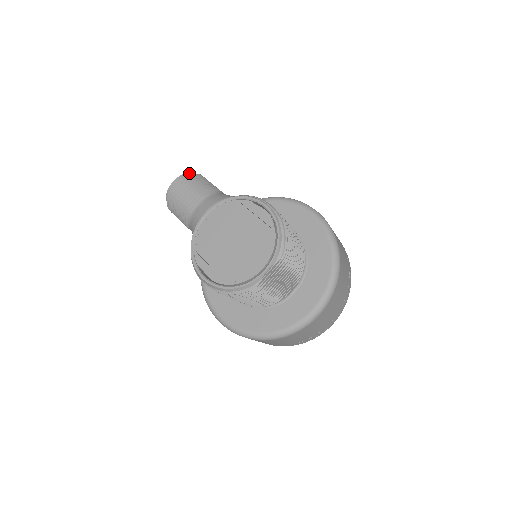
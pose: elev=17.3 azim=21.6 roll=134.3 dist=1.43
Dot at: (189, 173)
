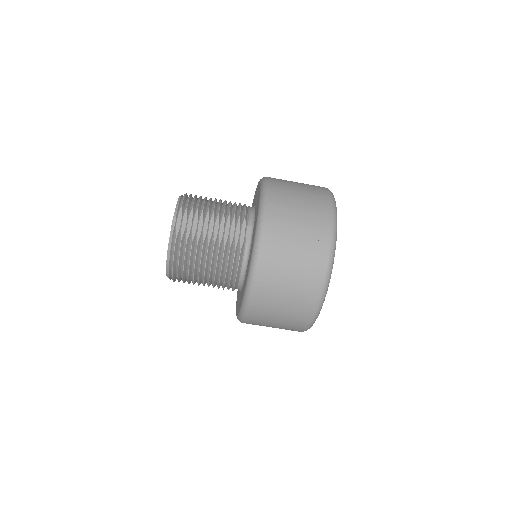
Dot at: occluded
